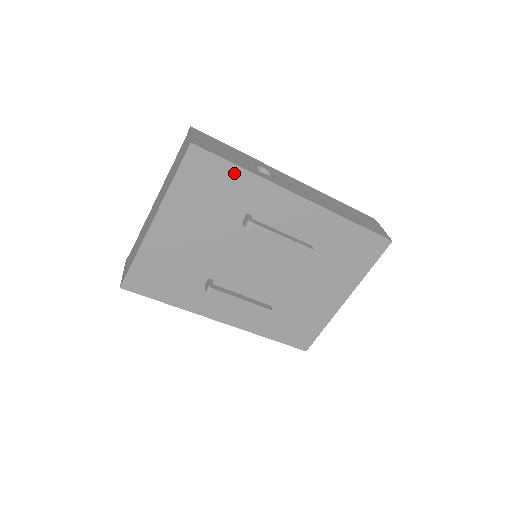
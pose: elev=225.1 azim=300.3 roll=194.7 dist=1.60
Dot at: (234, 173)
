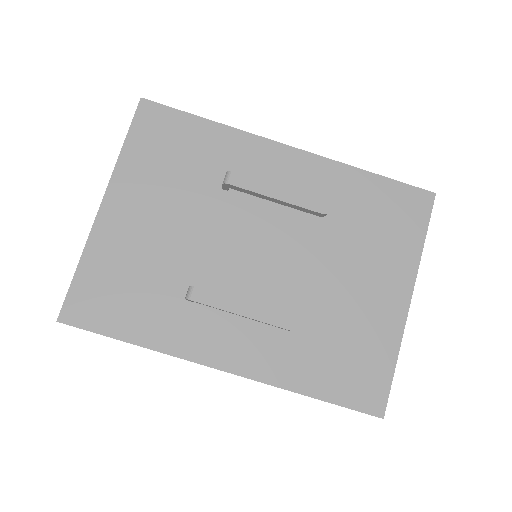
Dot at: (199, 127)
